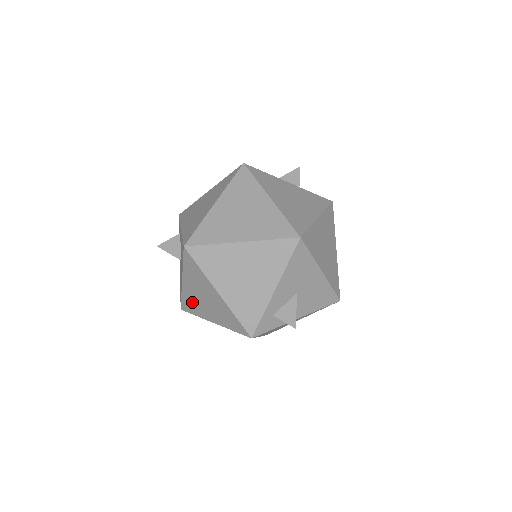
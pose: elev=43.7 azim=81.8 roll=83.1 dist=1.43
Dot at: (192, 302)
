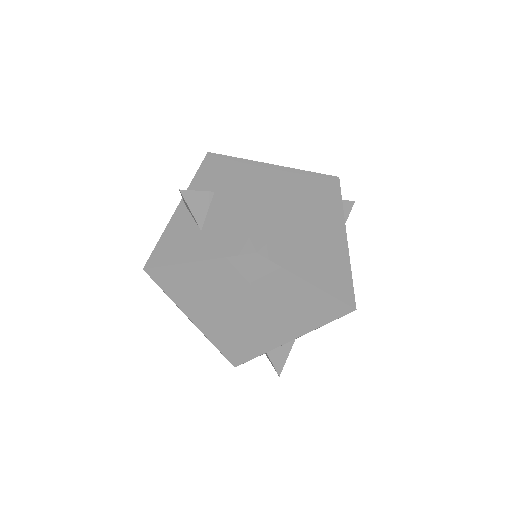
Dot at: (180, 283)
